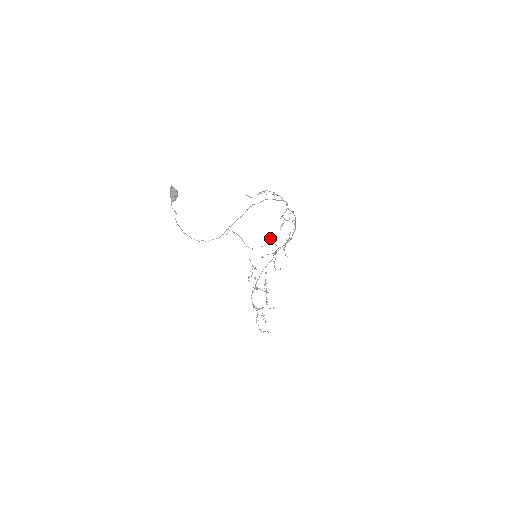
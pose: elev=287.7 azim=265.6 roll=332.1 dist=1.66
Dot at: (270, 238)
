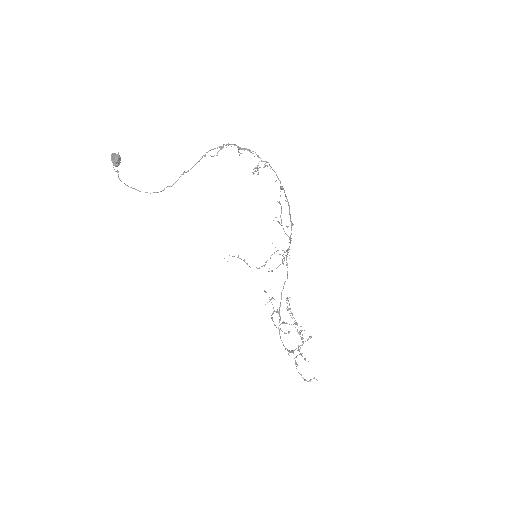
Dot at: occluded
